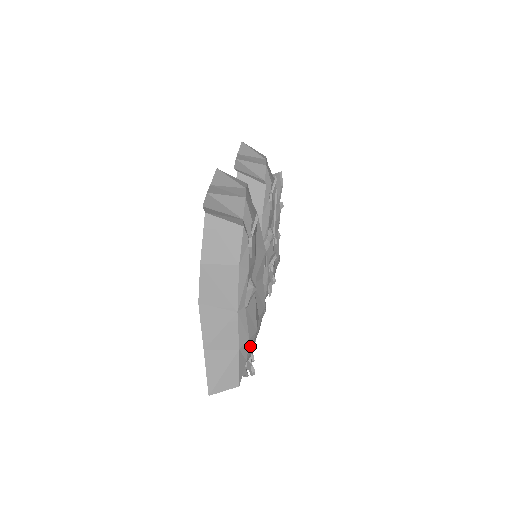
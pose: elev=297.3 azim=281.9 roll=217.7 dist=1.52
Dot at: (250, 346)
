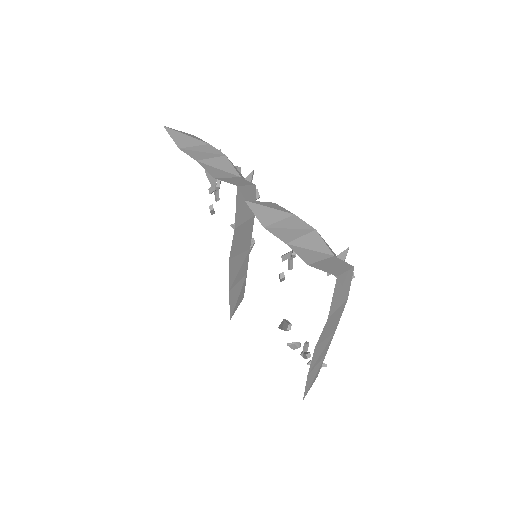
Dot at: occluded
